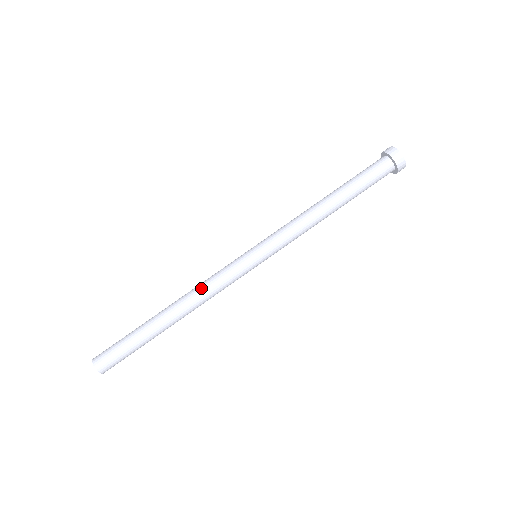
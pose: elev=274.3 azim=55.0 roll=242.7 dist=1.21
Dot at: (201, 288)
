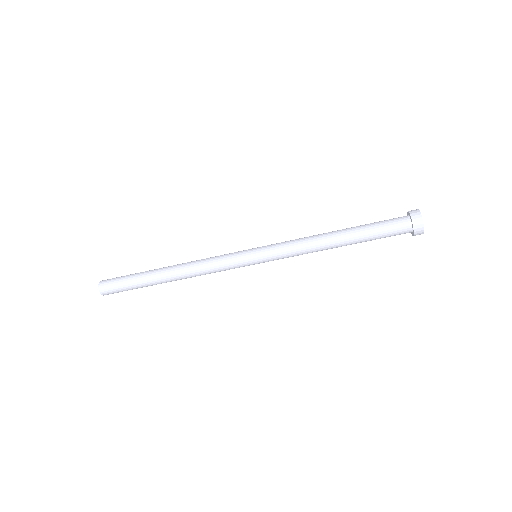
Dot at: (202, 273)
